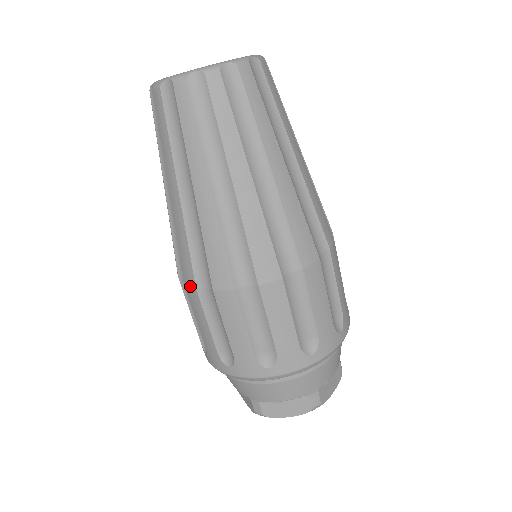
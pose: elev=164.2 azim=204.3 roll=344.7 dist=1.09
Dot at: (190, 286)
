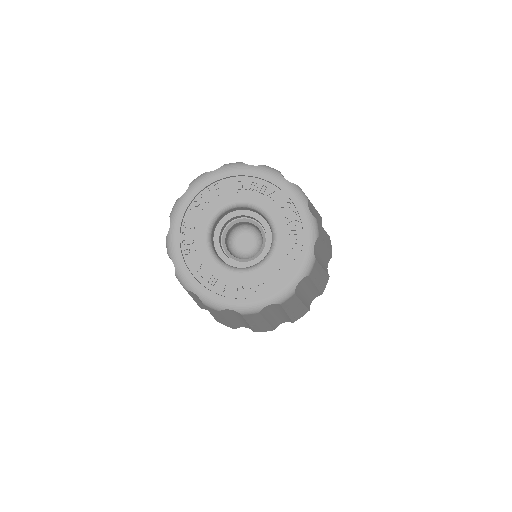
Dot at: occluded
